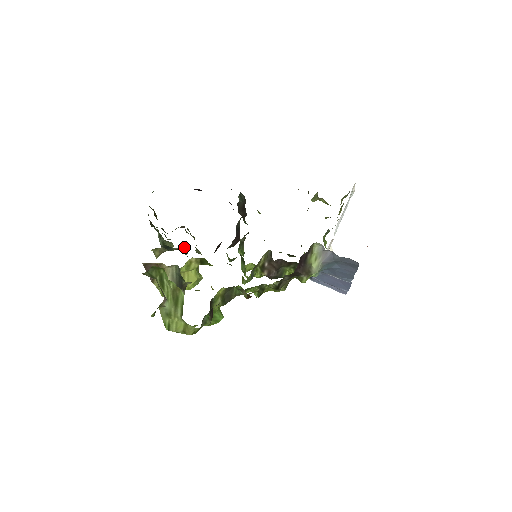
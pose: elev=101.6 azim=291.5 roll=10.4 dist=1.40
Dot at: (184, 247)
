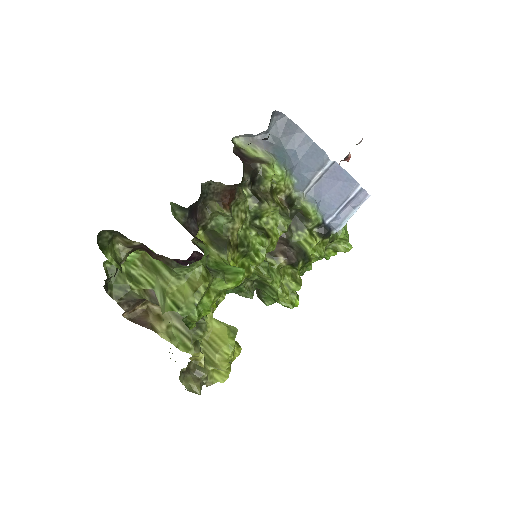
Dot at: occluded
